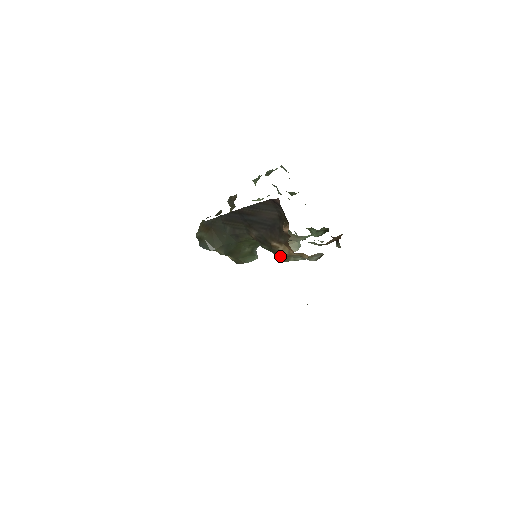
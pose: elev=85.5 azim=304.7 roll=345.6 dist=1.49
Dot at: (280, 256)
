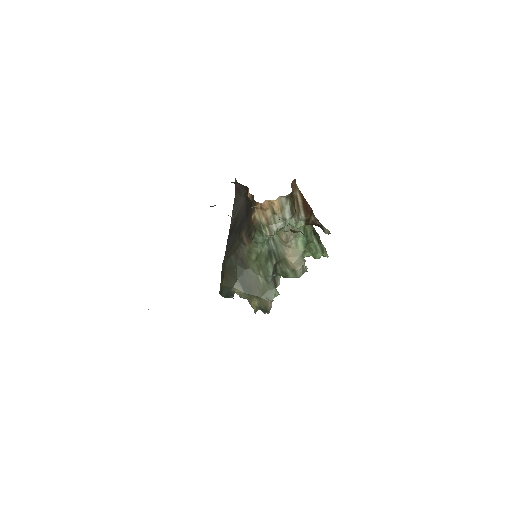
Dot at: (265, 230)
